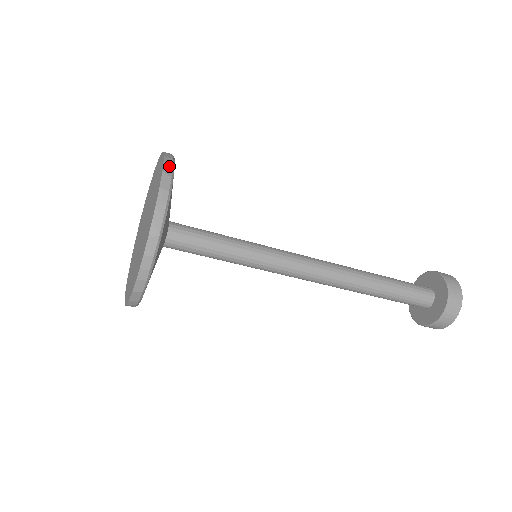
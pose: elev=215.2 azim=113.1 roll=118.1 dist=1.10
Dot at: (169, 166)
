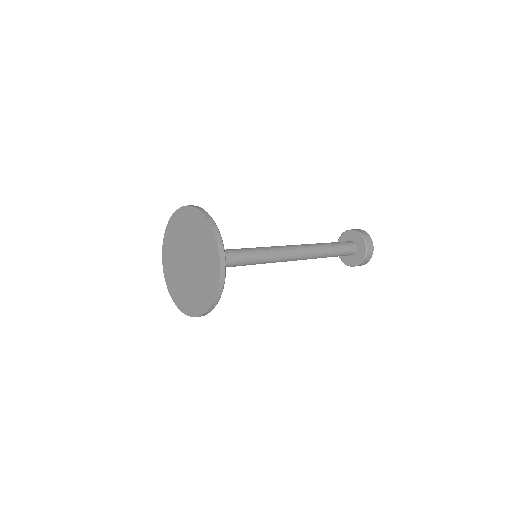
Dot at: (222, 285)
